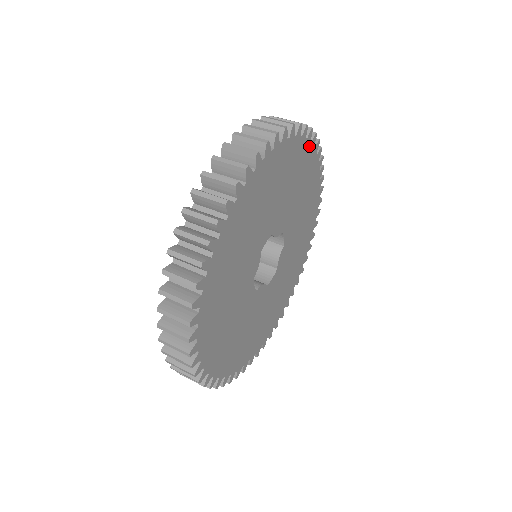
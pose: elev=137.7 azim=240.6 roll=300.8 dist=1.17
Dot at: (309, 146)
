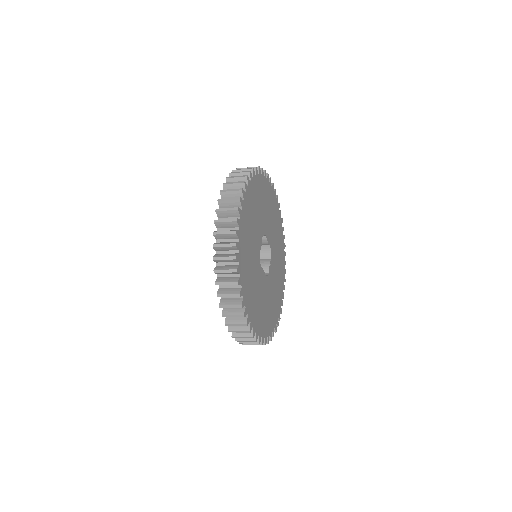
Dot at: (277, 206)
